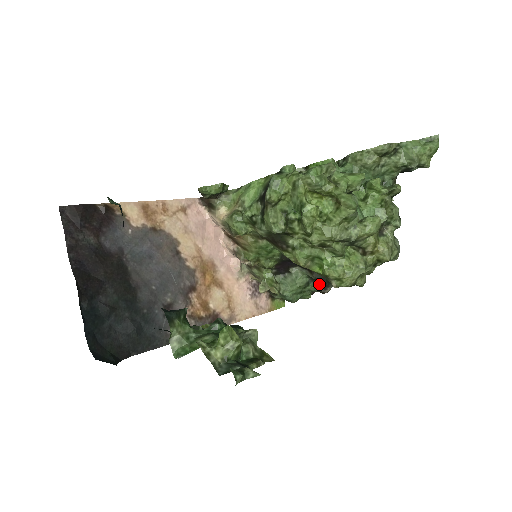
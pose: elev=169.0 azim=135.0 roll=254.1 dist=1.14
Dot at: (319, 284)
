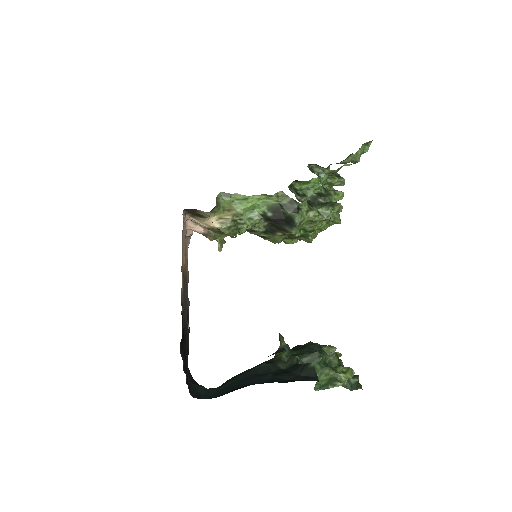
Dot at: occluded
